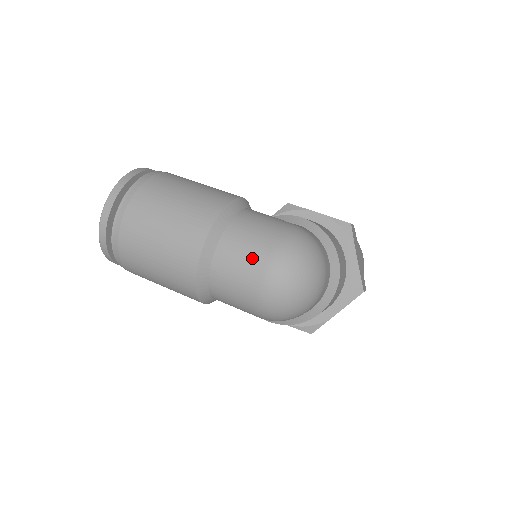
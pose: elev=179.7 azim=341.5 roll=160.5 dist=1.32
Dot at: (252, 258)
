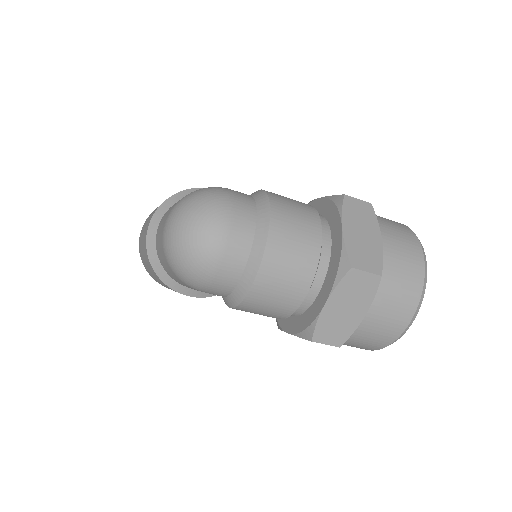
Dot at: (165, 218)
